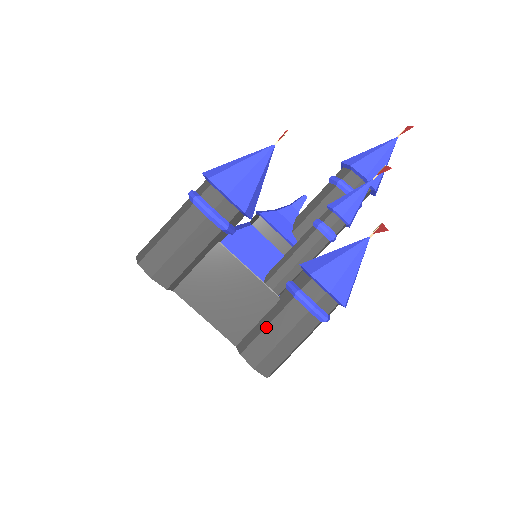
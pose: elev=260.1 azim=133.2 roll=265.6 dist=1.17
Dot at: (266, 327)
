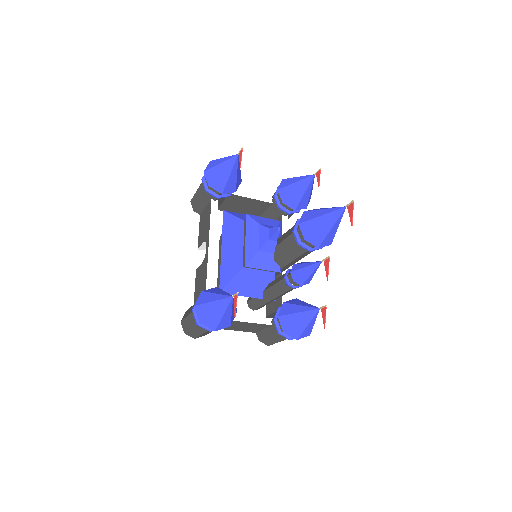
Dot at: (268, 337)
